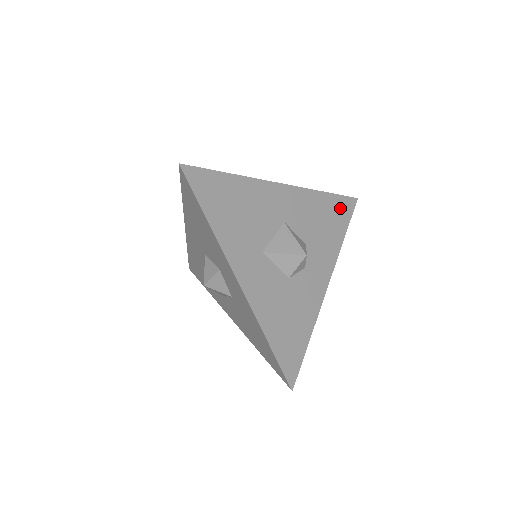
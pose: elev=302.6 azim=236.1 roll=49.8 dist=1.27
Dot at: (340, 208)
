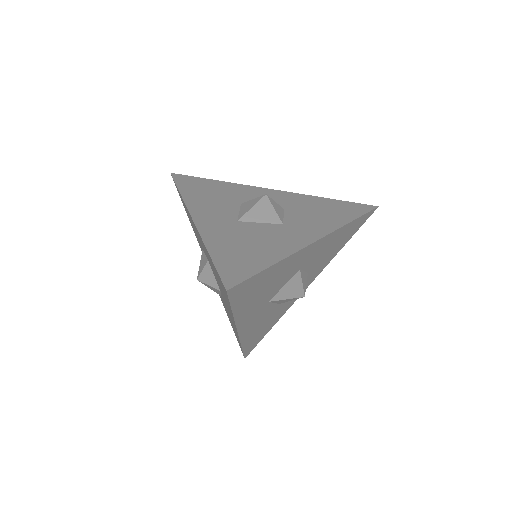
Dot at: (357, 225)
